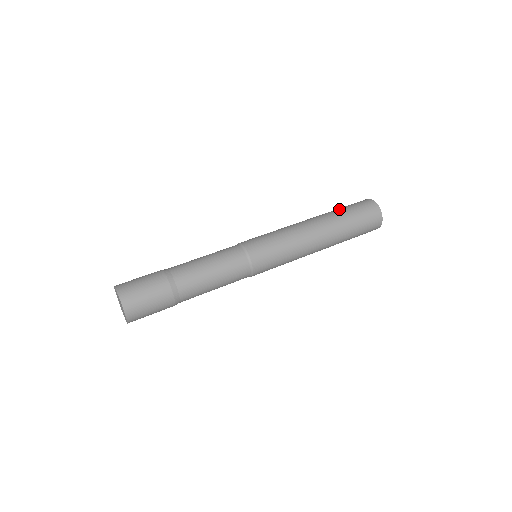
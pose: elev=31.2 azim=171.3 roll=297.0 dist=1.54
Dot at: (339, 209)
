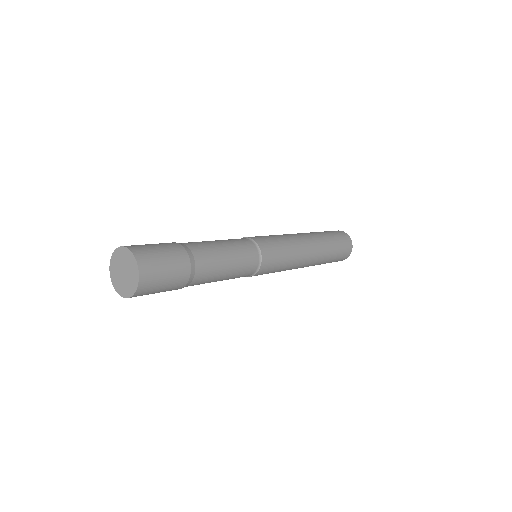
Dot at: occluded
